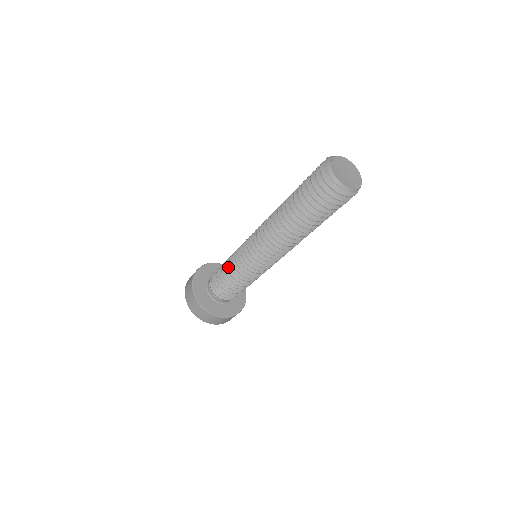
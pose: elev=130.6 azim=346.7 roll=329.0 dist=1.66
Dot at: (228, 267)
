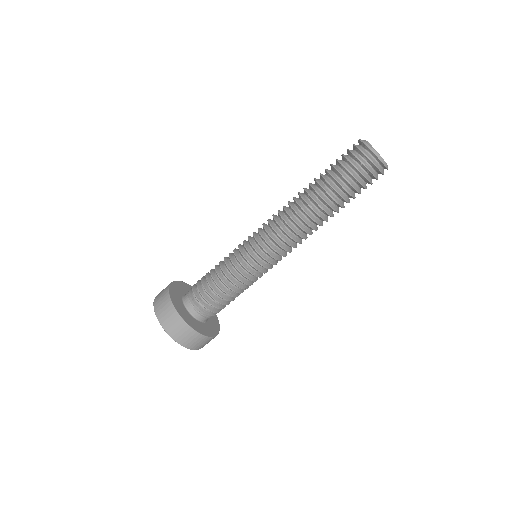
Dot at: (226, 274)
